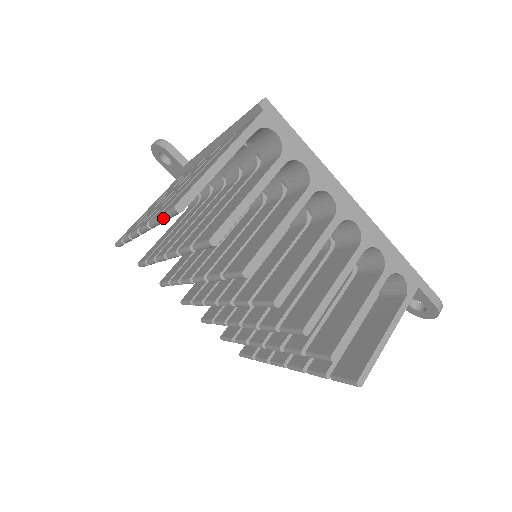
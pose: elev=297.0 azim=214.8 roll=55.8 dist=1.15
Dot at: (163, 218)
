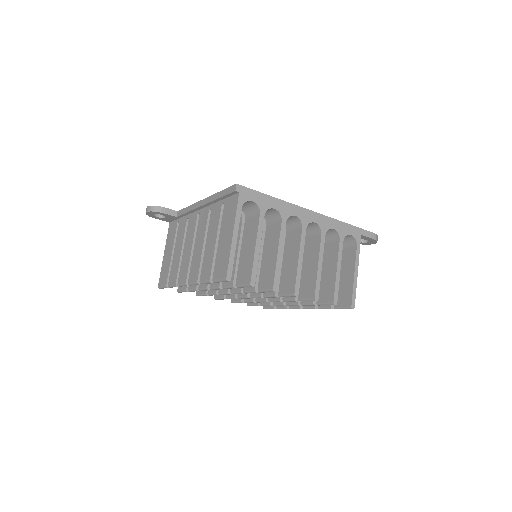
Dot at: occluded
